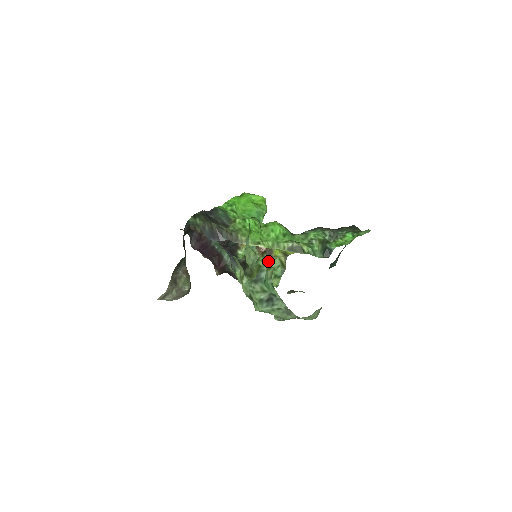
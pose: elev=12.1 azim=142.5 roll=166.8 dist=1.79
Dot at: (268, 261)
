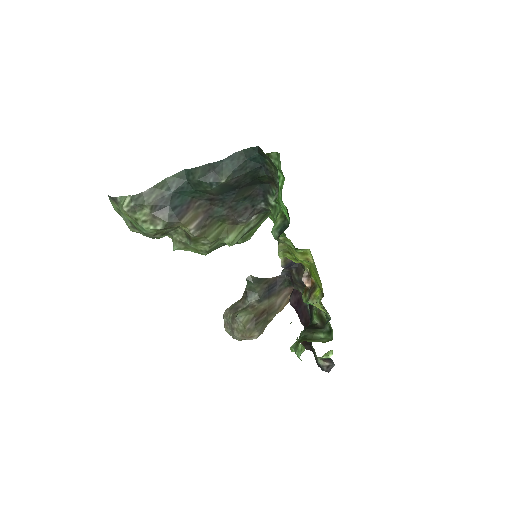
Dot at: (328, 321)
